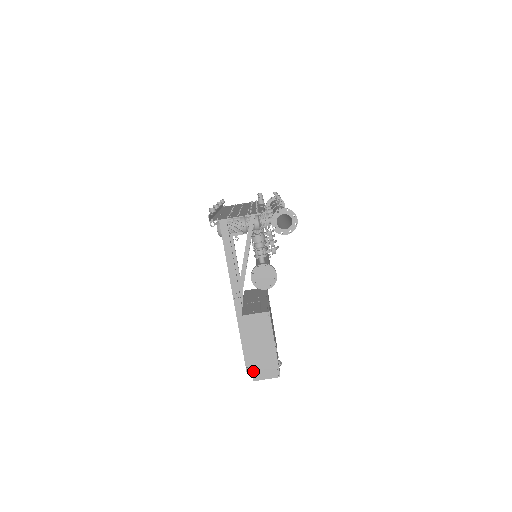
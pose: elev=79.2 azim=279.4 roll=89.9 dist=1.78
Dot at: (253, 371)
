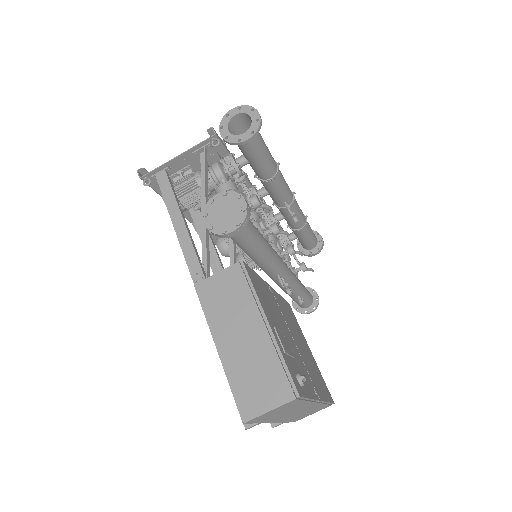
Dot at: (237, 398)
